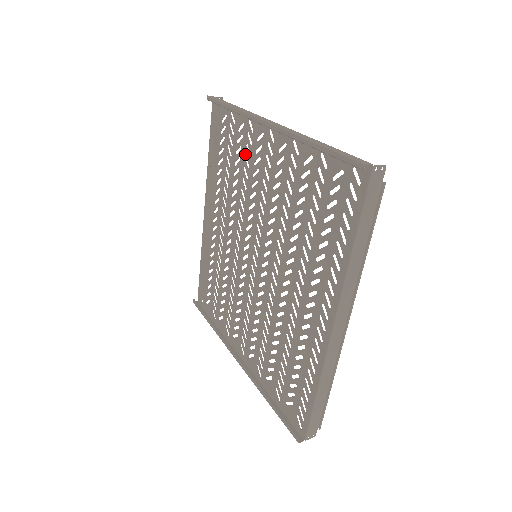
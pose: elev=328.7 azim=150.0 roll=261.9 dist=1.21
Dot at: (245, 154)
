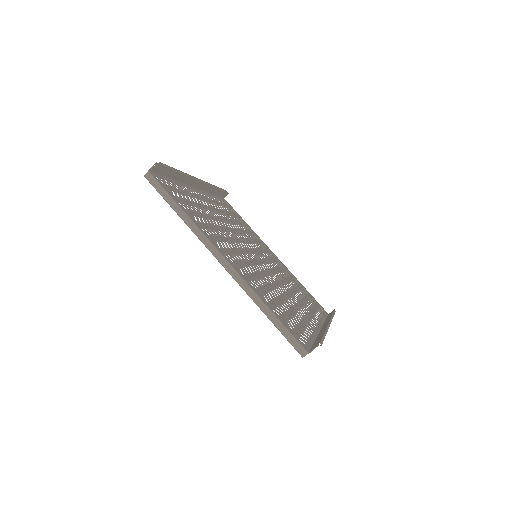
Dot at: (211, 230)
